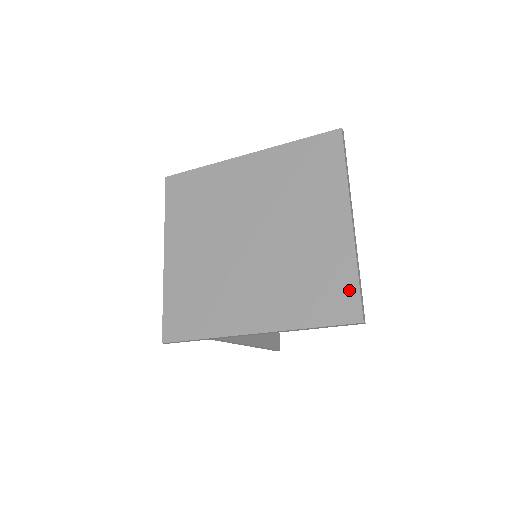
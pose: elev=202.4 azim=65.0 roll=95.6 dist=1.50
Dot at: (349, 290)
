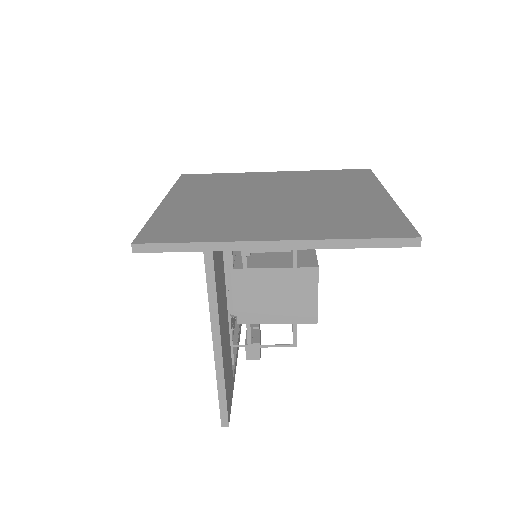
Dot at: (398, 222)
